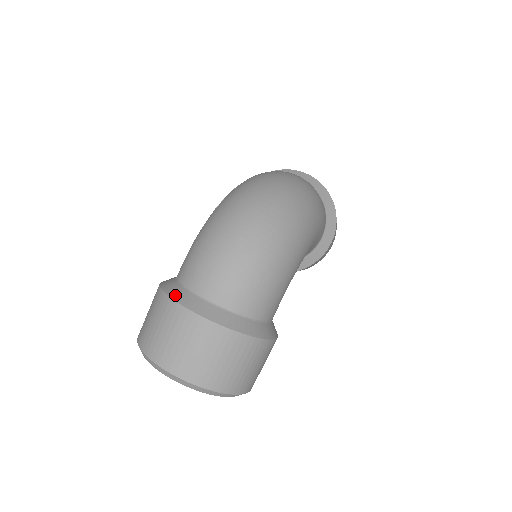
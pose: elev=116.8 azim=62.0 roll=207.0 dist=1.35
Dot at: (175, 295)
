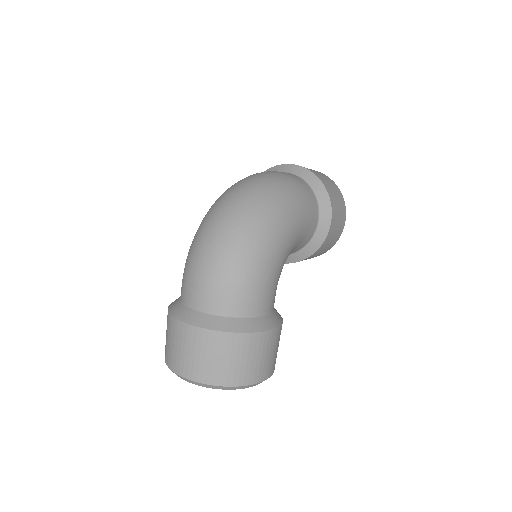
Dot at: (174, 312)
